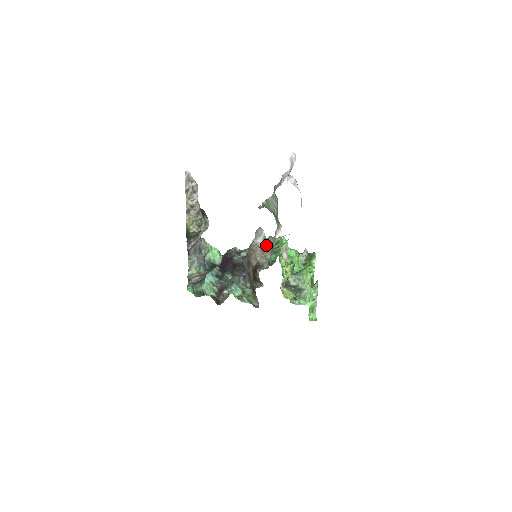
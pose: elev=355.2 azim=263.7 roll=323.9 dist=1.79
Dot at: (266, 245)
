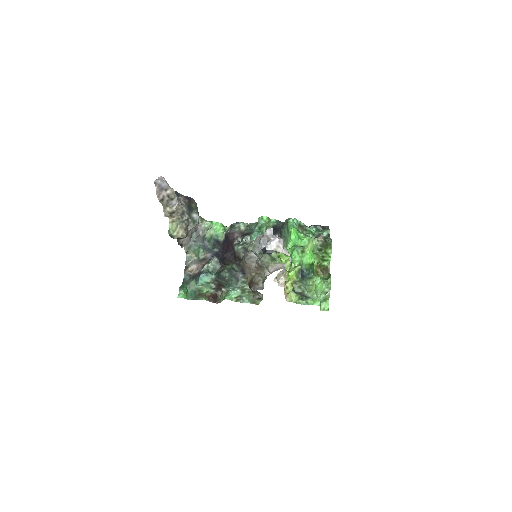
Dot at: (260, 265)
